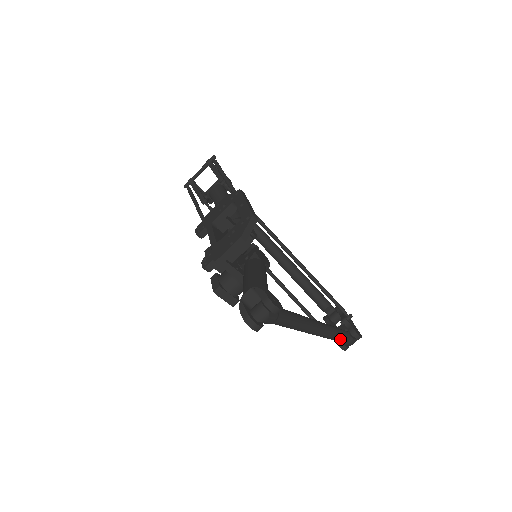
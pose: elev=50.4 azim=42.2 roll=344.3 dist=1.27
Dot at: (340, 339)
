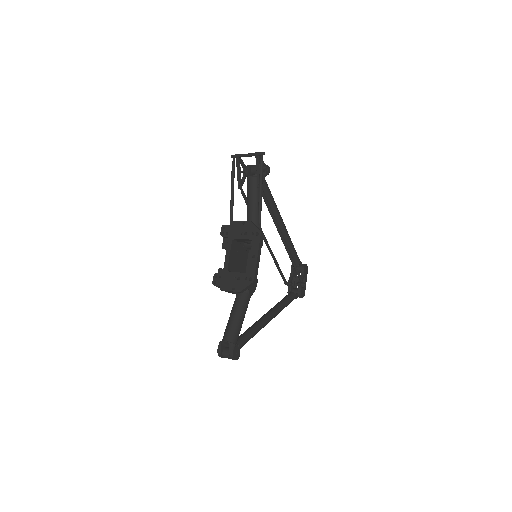
Dot at: occluded
